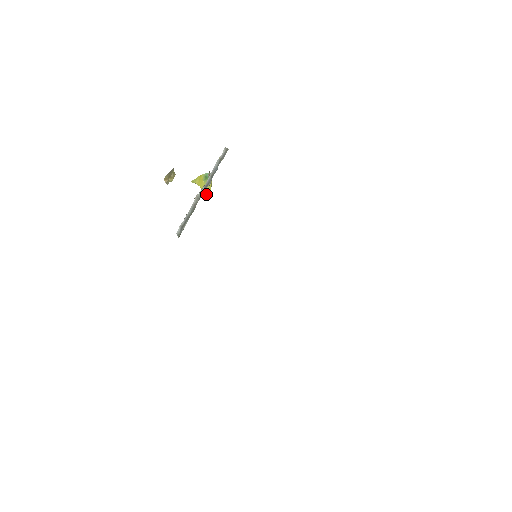
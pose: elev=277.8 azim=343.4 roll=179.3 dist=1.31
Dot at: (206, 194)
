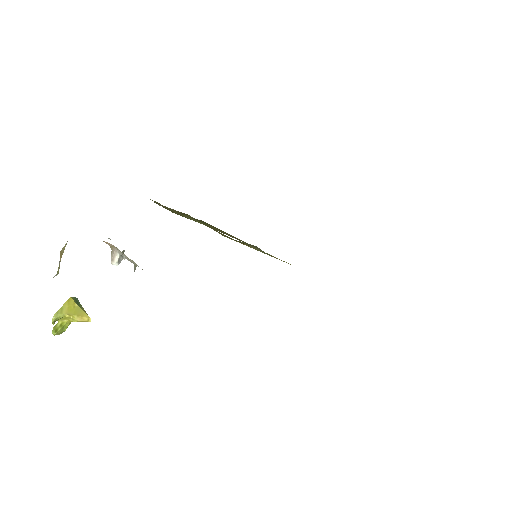
Dot at: (88, 321)
